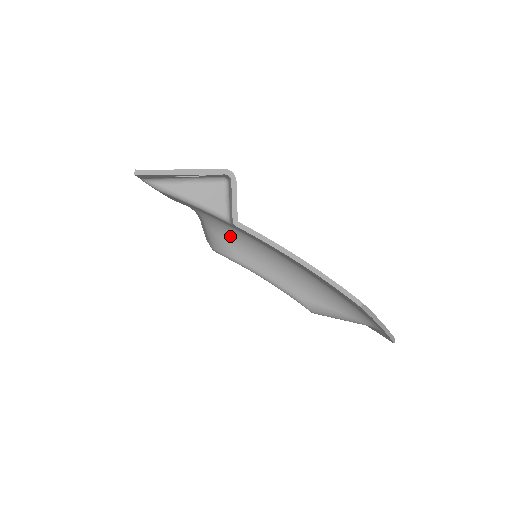
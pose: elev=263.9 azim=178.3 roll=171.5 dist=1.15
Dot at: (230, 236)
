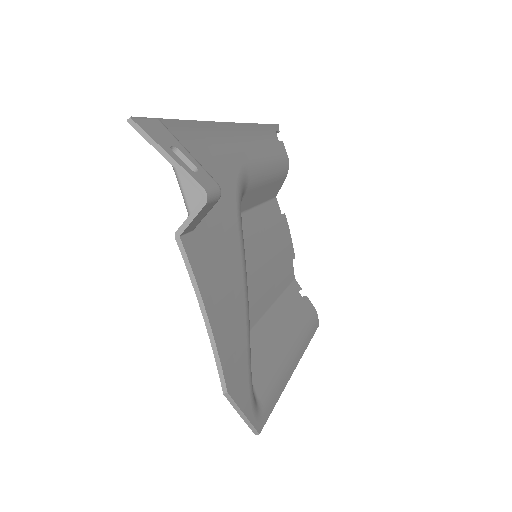
Dot at: occluded
